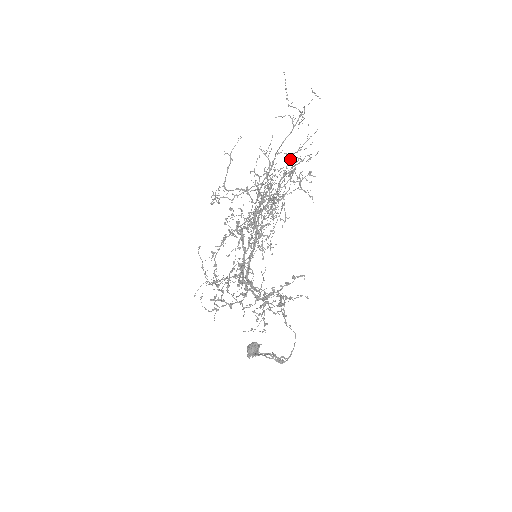
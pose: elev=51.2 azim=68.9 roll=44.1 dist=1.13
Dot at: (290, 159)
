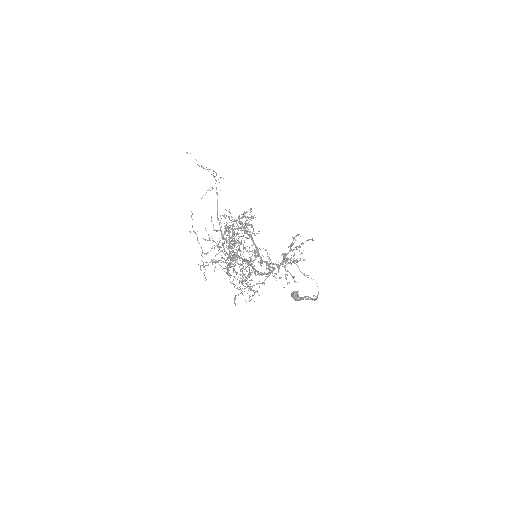
Dot at: occluded
